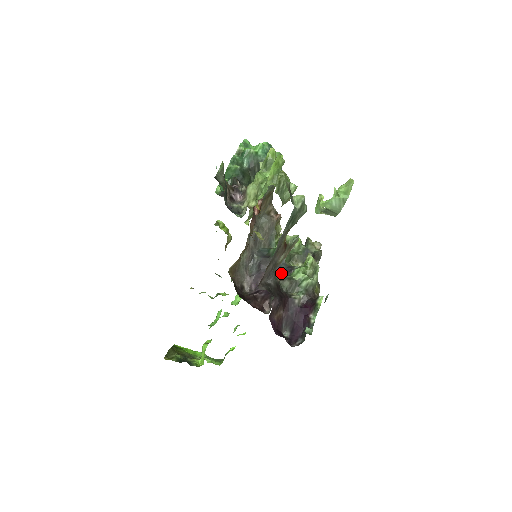
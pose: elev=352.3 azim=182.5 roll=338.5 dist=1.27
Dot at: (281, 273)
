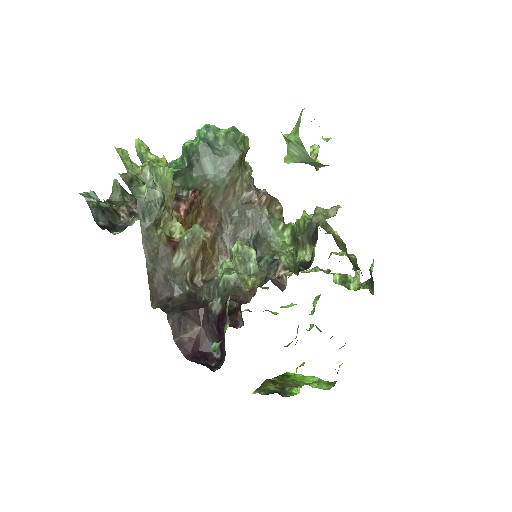
Dot at: occluded
